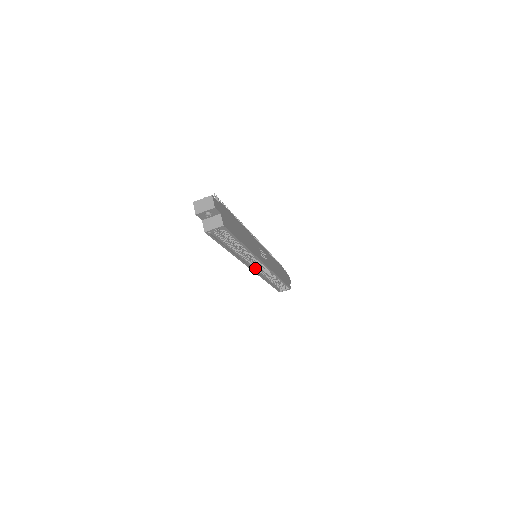
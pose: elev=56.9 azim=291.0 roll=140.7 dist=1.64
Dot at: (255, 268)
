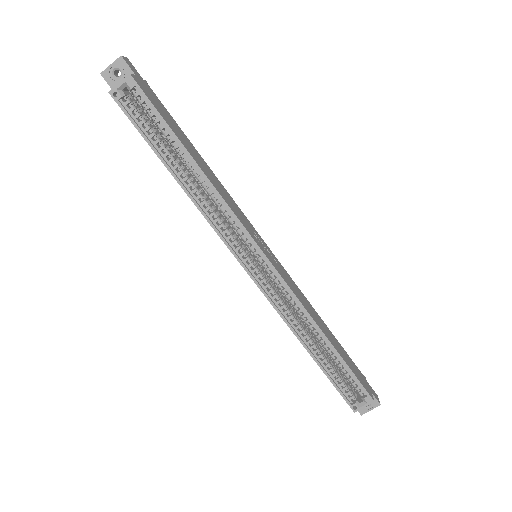
Dot at: (253, 271)
